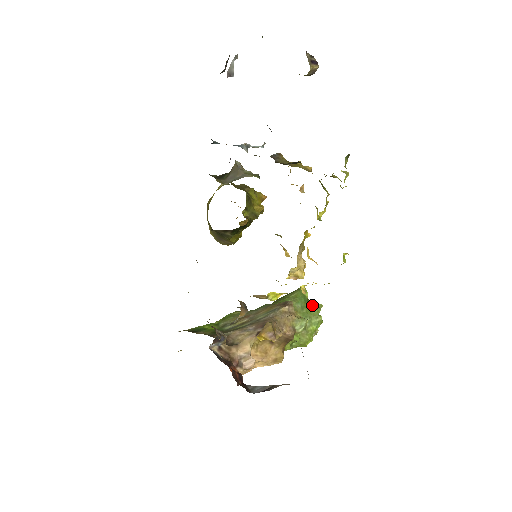
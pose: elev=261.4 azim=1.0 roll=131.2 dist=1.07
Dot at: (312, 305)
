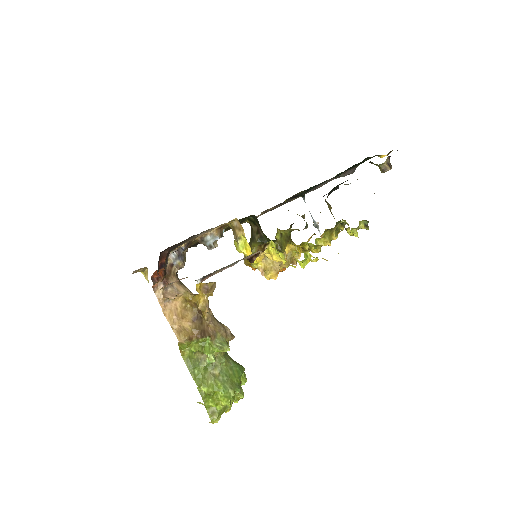
Dot at: (239, 383)
